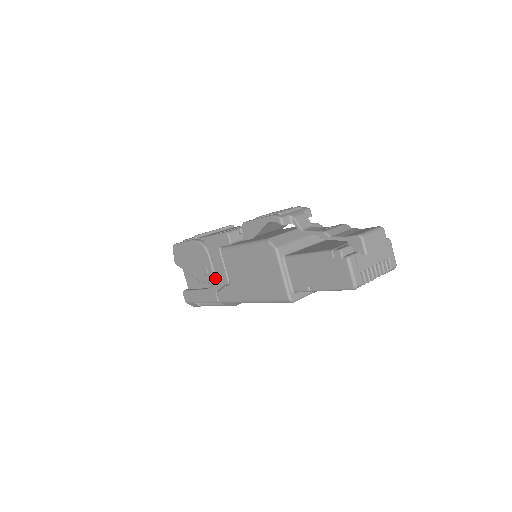
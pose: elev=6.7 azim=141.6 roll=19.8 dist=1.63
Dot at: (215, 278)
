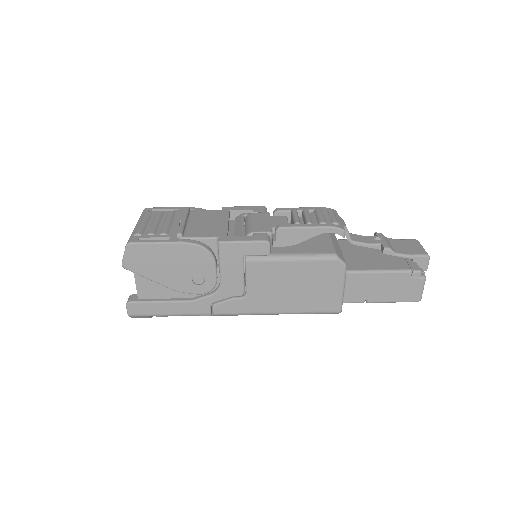
Dot at: (218, 289)
